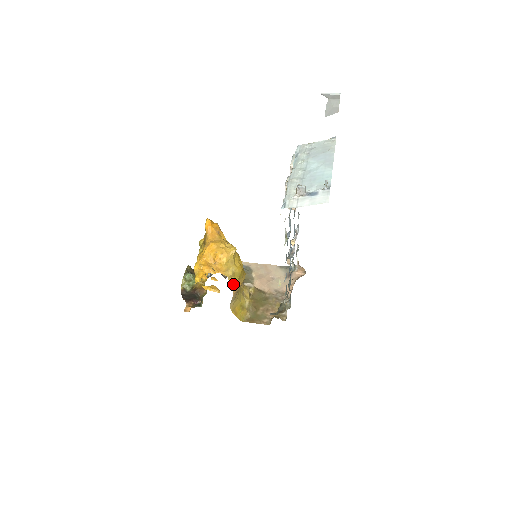
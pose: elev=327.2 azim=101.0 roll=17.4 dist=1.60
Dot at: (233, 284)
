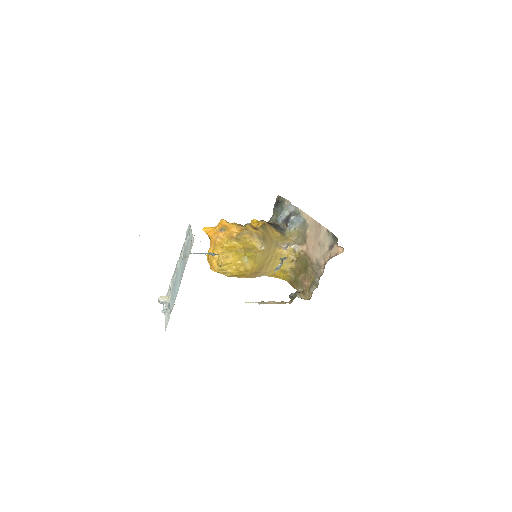
Dot at: (241, 277)
